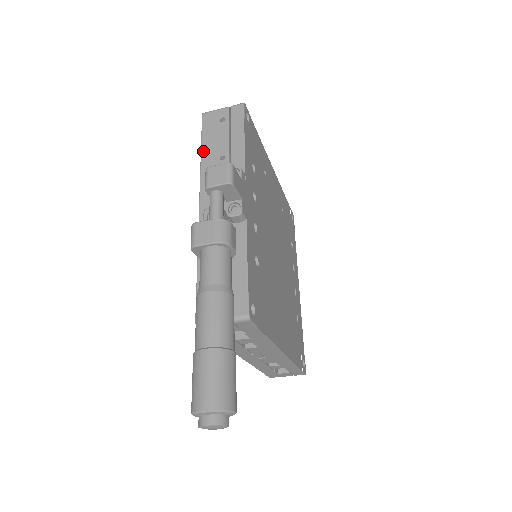
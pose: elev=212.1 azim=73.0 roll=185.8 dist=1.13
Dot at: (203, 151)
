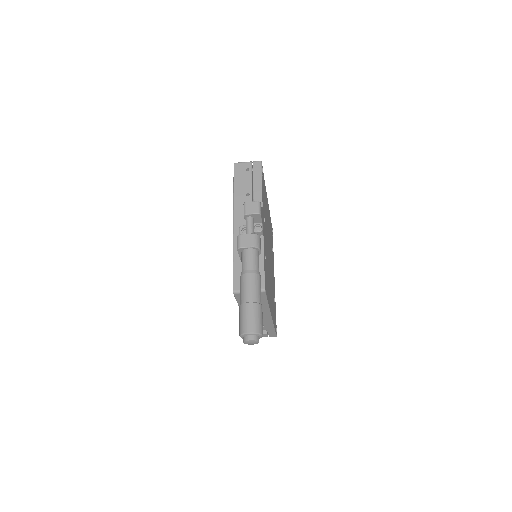
Dot at: (235, 188)
